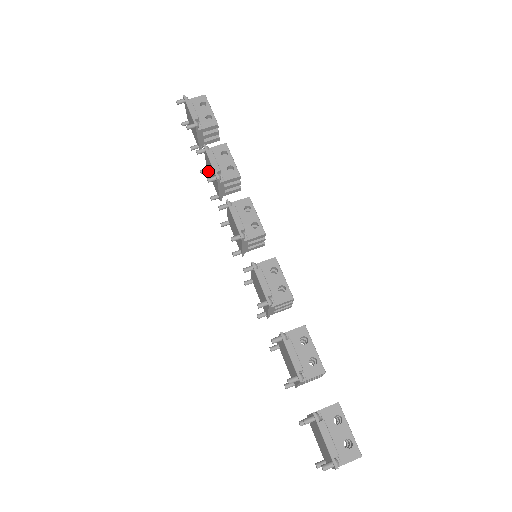
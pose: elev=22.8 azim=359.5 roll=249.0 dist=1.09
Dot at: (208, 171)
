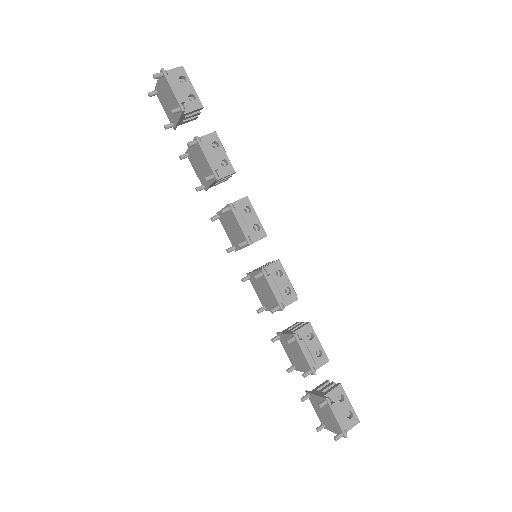
Dot at: (188, 156)
